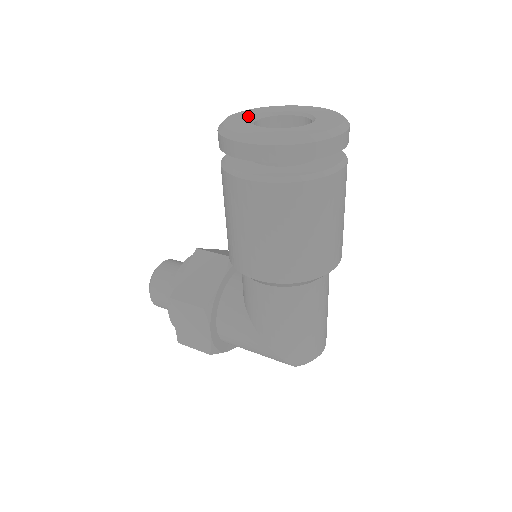
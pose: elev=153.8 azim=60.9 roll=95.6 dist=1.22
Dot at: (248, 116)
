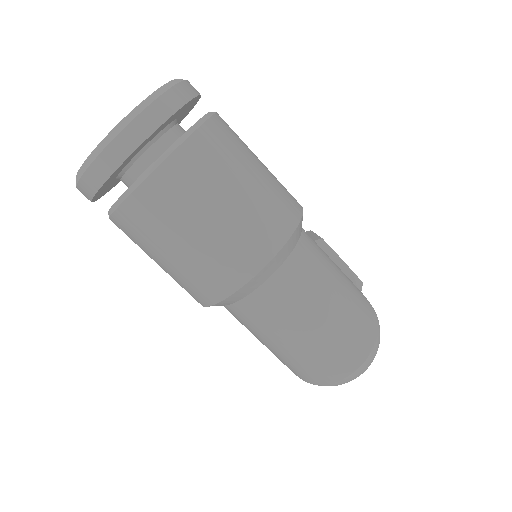
Dot at: occluded
